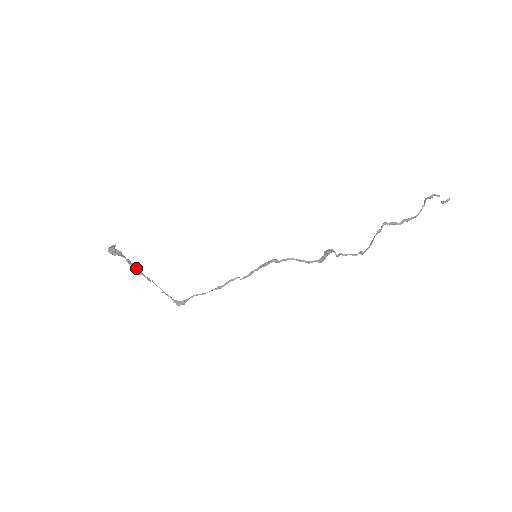
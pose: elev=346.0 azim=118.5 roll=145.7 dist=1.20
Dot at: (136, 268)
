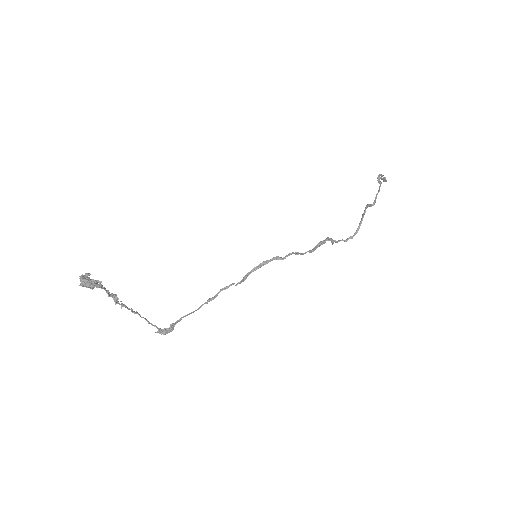
Dot at: (117, 300)
